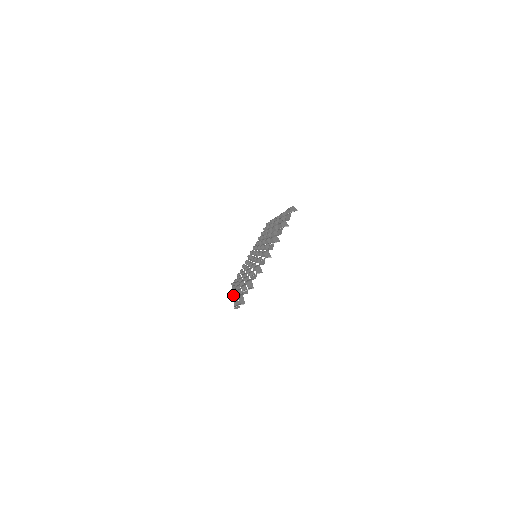
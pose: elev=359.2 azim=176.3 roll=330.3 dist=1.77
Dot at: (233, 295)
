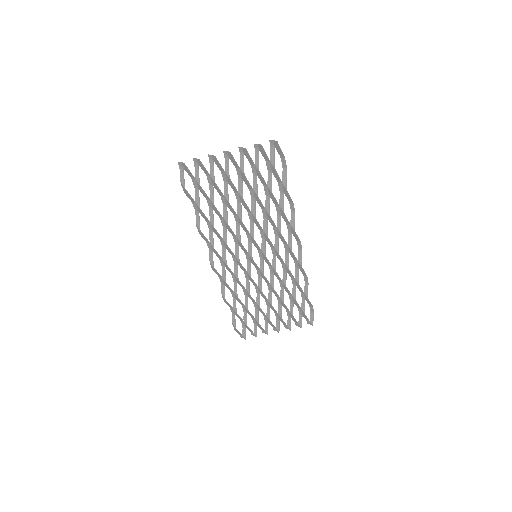
Dot at: (206, 240)
